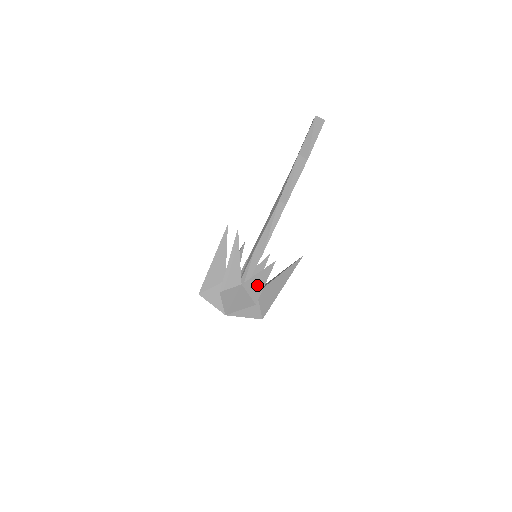
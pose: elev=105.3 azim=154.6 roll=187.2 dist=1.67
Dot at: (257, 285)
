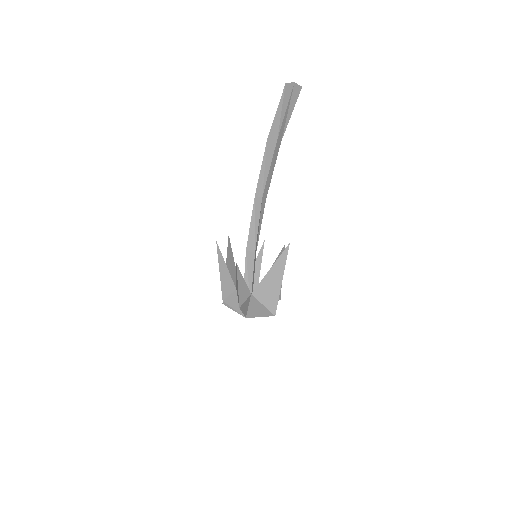
Dot at: (237, 289)
